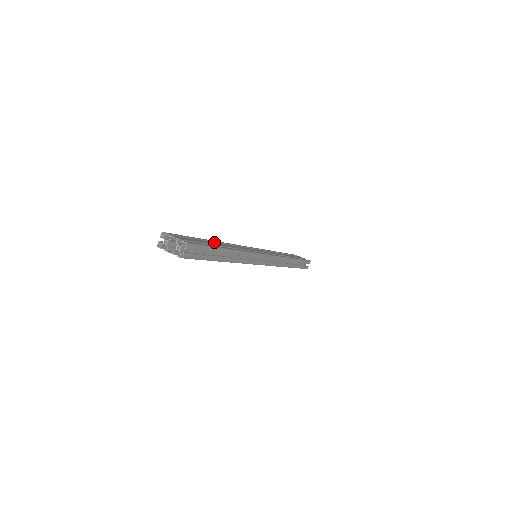
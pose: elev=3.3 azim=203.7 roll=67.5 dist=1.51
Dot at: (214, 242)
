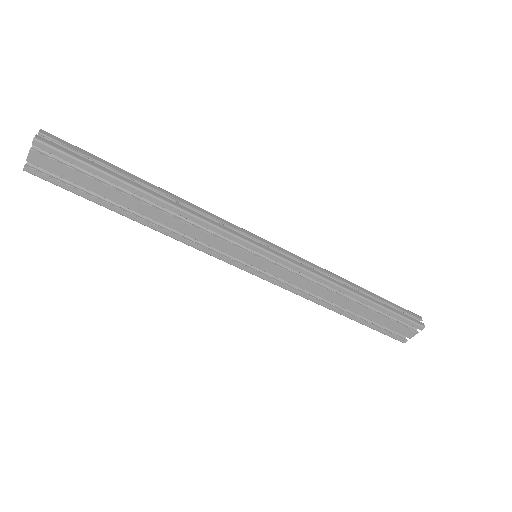
Dot at: occluded
